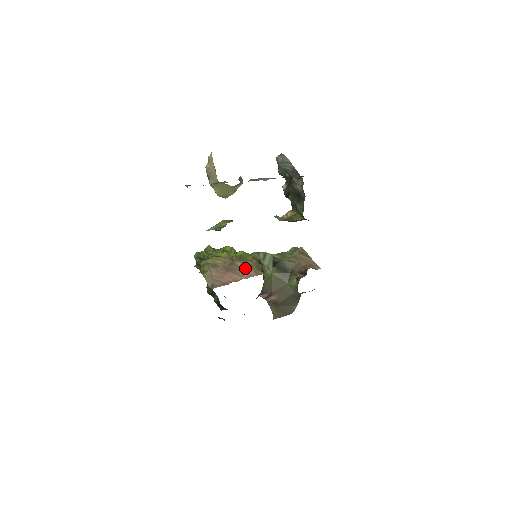
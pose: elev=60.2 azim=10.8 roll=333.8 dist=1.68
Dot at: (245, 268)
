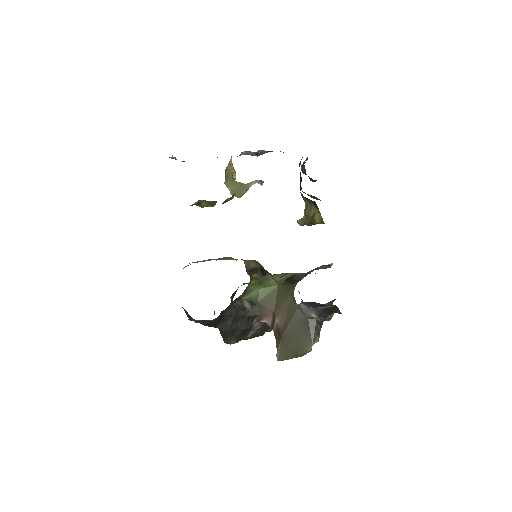
Dot at: (231, 259)
